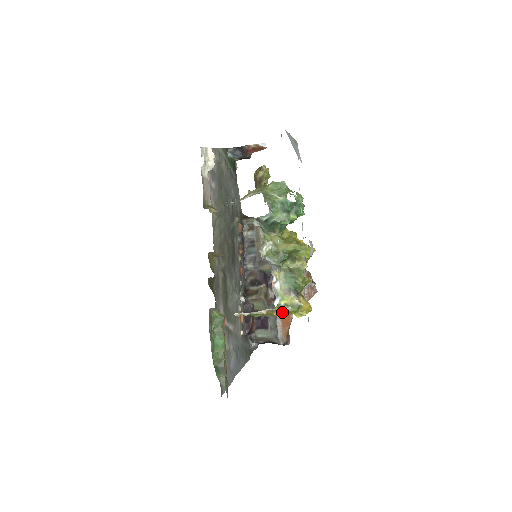
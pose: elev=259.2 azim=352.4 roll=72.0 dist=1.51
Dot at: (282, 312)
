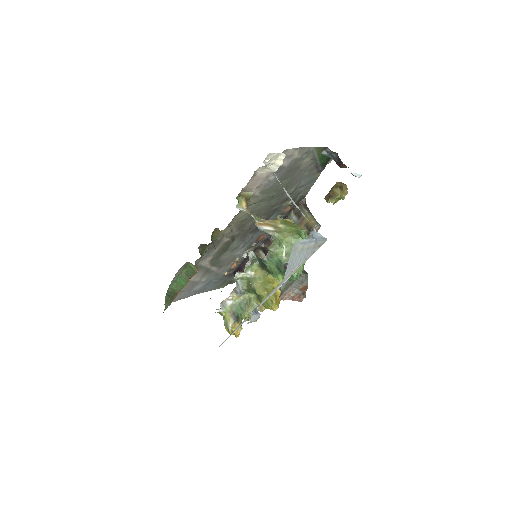
Dot at: occluded
